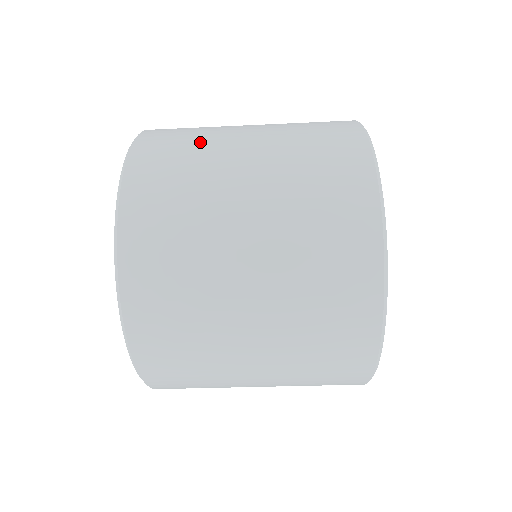
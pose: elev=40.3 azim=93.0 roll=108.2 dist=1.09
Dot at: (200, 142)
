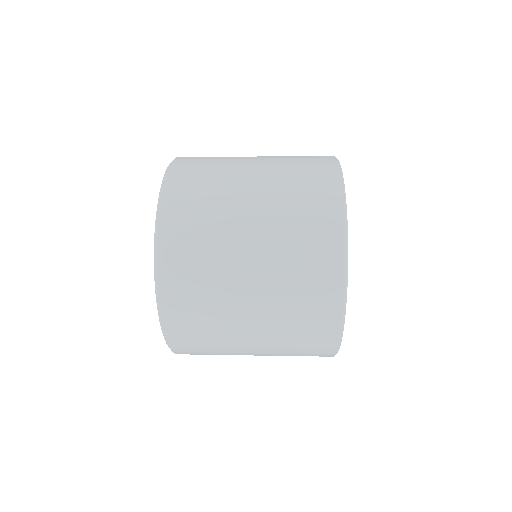
Dot at: (212, 216)
